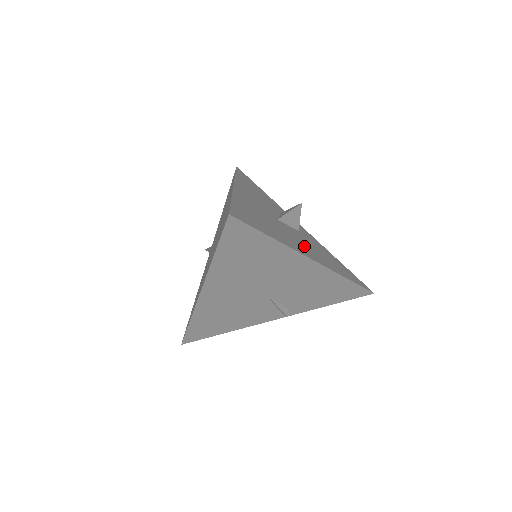
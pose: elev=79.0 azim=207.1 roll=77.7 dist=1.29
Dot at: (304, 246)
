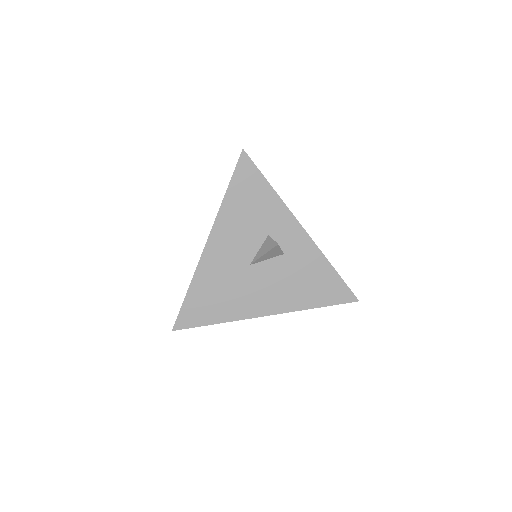
Dot at: (267, 294)
